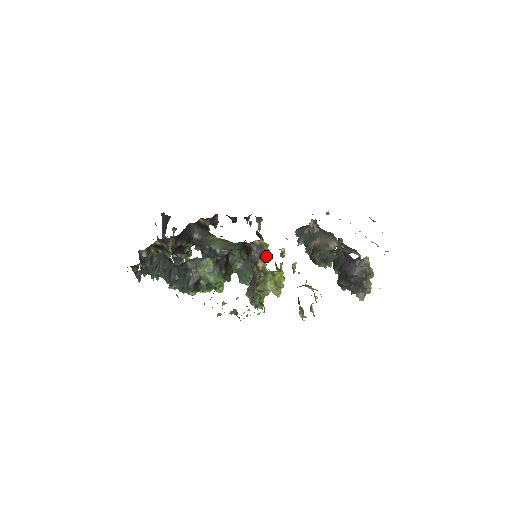
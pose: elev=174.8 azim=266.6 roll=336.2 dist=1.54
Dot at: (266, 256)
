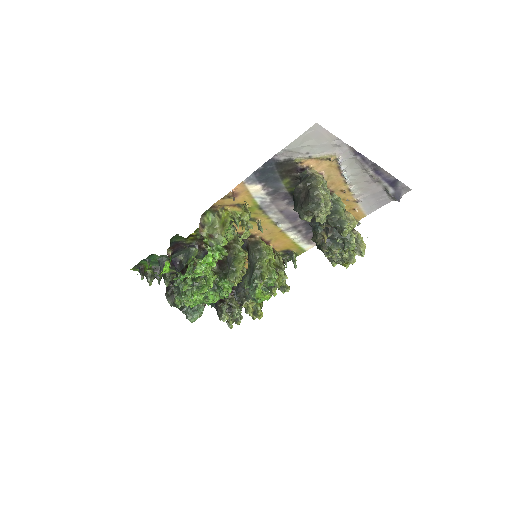
Dot at: (265, 253)
